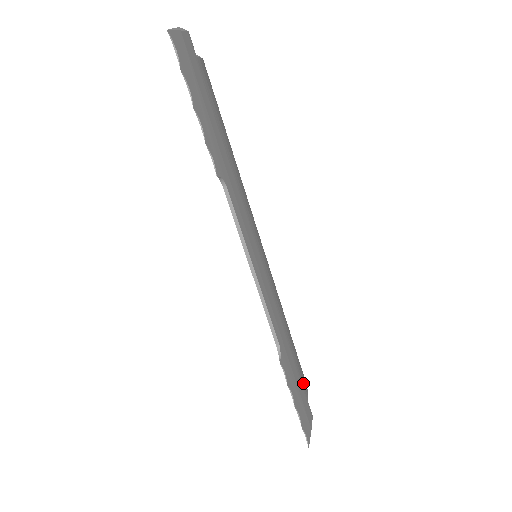
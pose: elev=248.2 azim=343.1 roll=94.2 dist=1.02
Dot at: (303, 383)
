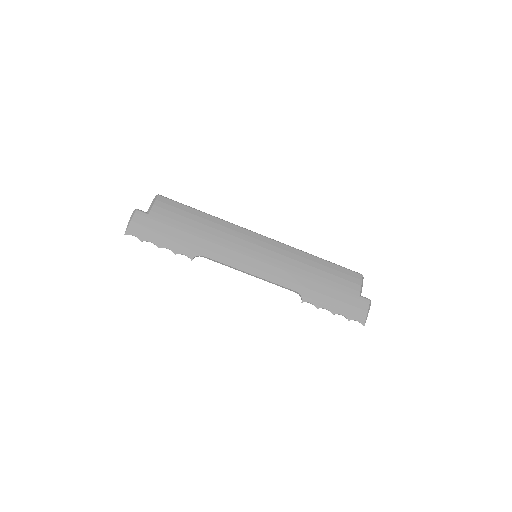
Dot at: (348, 288)
